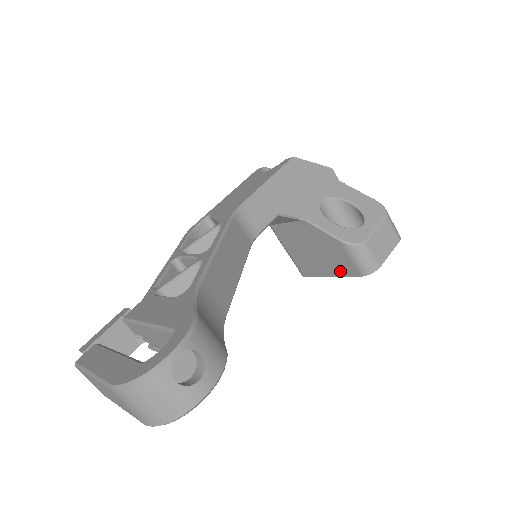
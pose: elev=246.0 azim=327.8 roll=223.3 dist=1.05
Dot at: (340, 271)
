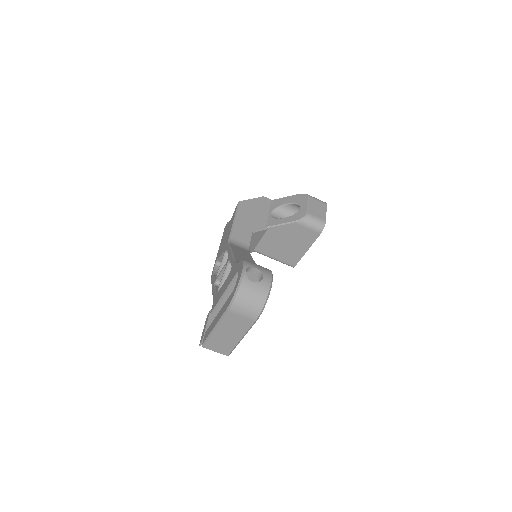
Dot at: (309, 242)
